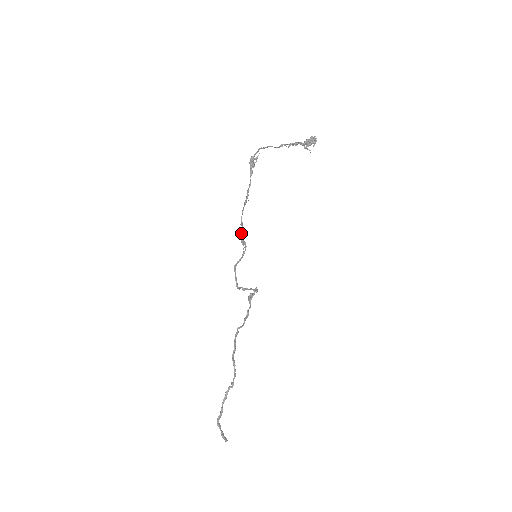
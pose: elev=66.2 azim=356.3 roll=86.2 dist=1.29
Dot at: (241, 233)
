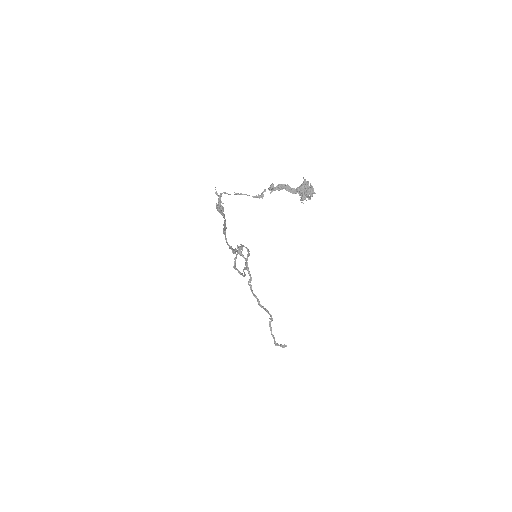
Dot at: occluded
